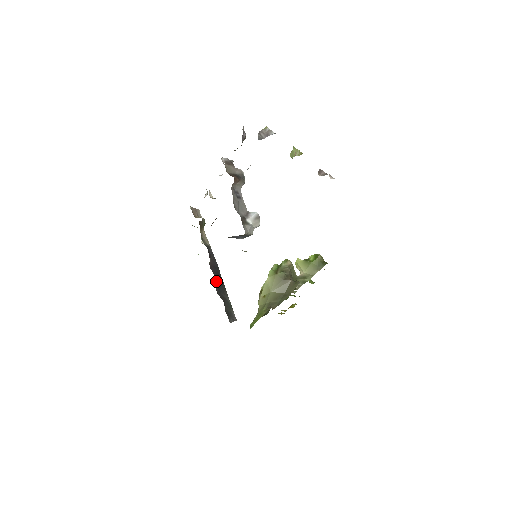
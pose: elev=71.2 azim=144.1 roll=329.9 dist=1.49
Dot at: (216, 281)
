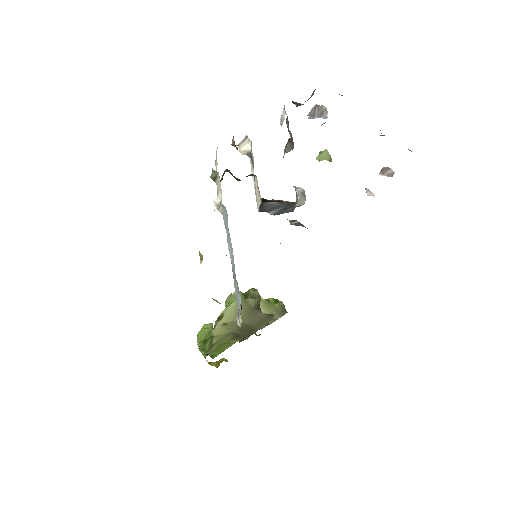
Dot at: occluded
